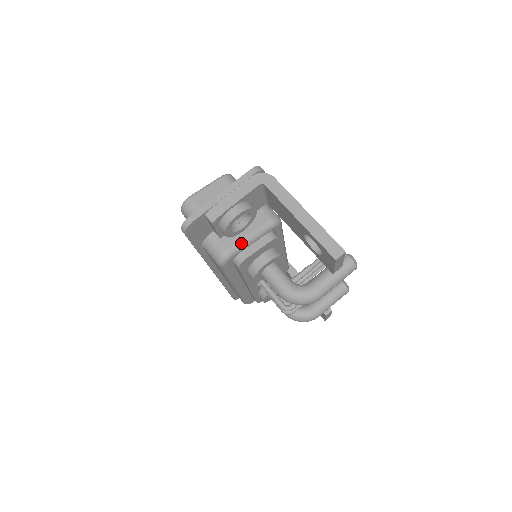
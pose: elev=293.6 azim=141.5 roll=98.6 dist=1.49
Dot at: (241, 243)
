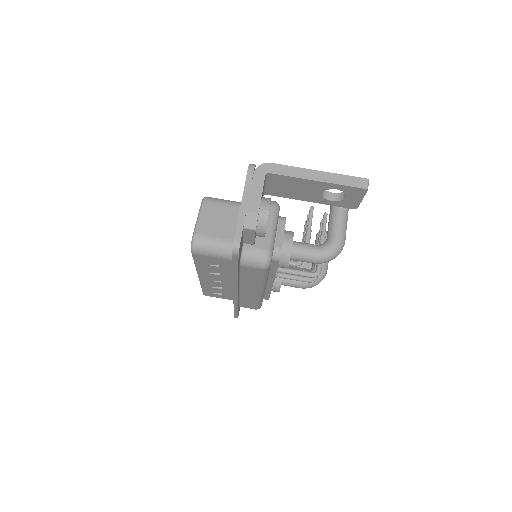
Dot at: (271, 238)
